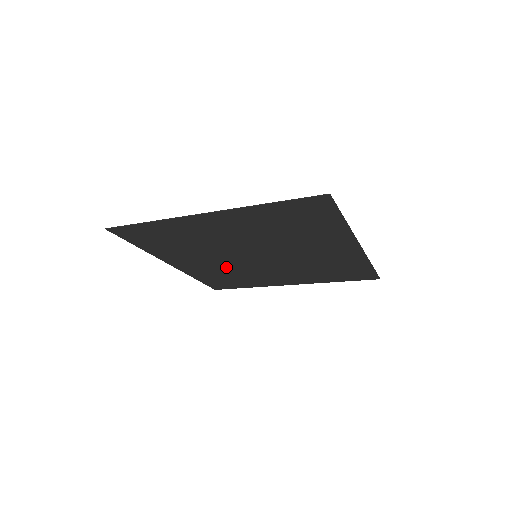
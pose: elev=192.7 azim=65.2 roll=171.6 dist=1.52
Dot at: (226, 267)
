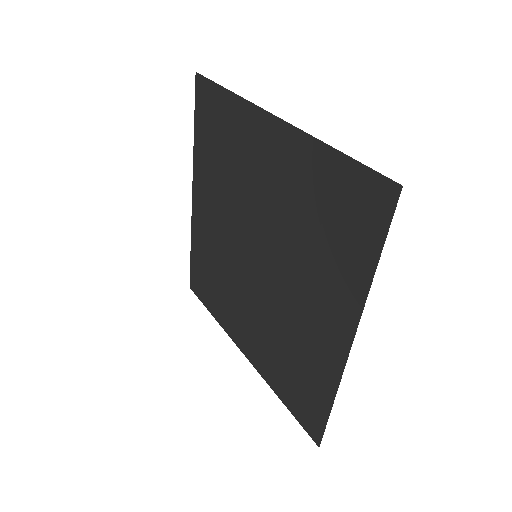
Dot at: (266, 321)
